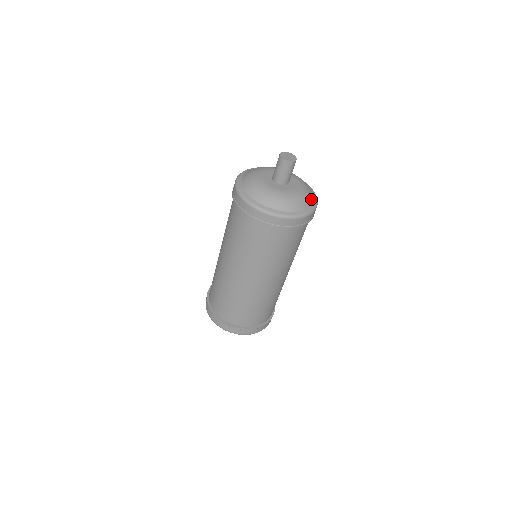
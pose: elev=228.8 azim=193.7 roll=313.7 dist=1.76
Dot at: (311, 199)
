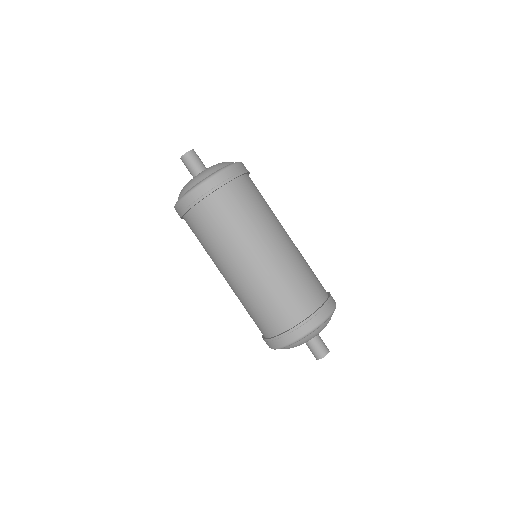
Dot at: (221, 166)
